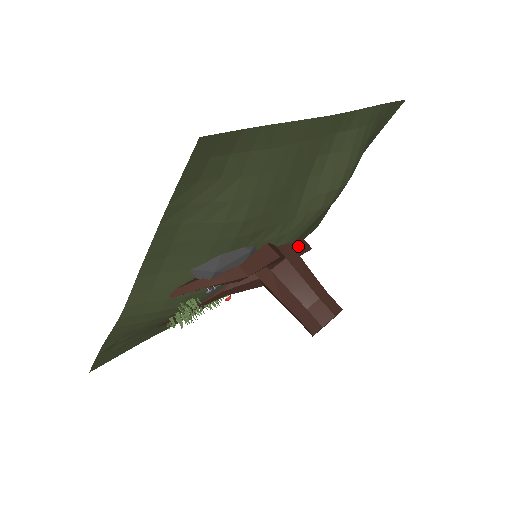
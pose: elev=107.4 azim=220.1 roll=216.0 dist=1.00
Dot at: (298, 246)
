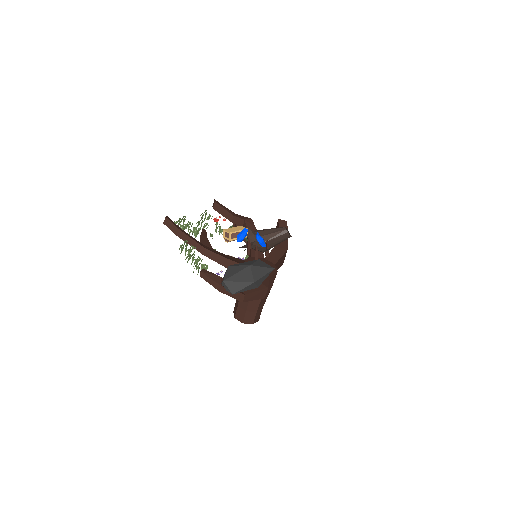
Dot at: (279, 264)
